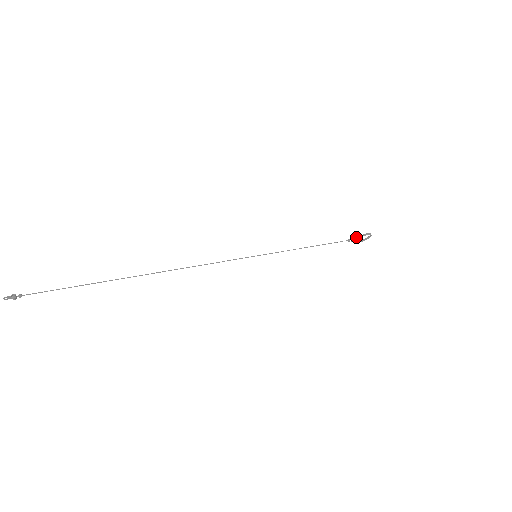
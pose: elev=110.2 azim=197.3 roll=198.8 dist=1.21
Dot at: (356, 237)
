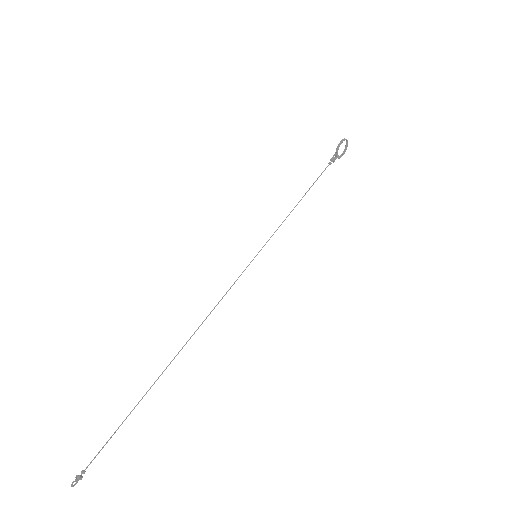
Dot at: (334, 154)
